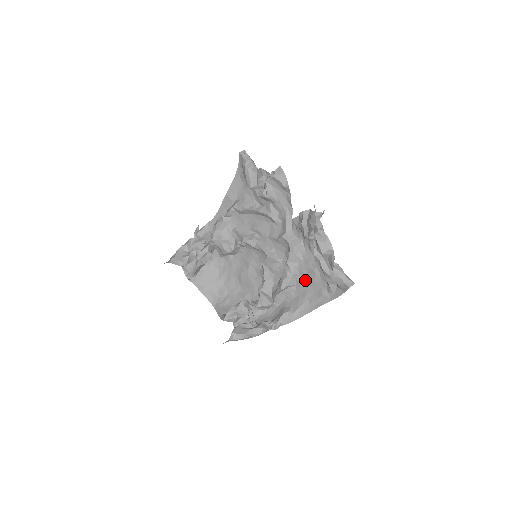
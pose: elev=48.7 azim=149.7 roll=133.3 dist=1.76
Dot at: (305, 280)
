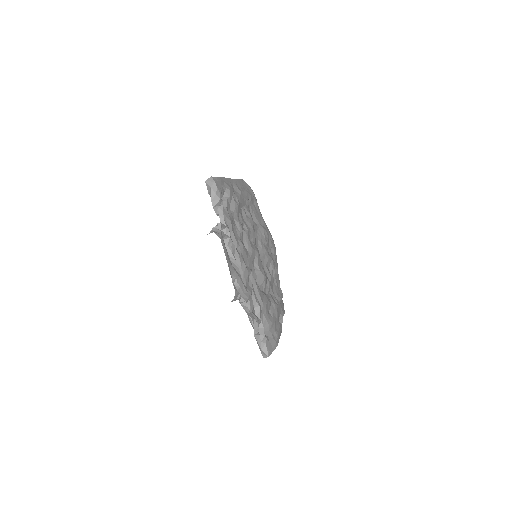
Dot at: occluded
